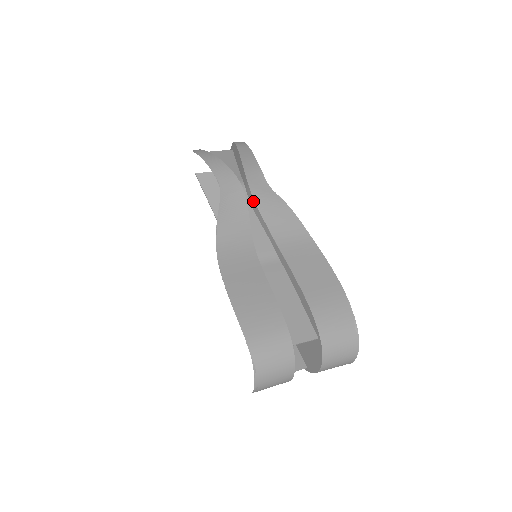
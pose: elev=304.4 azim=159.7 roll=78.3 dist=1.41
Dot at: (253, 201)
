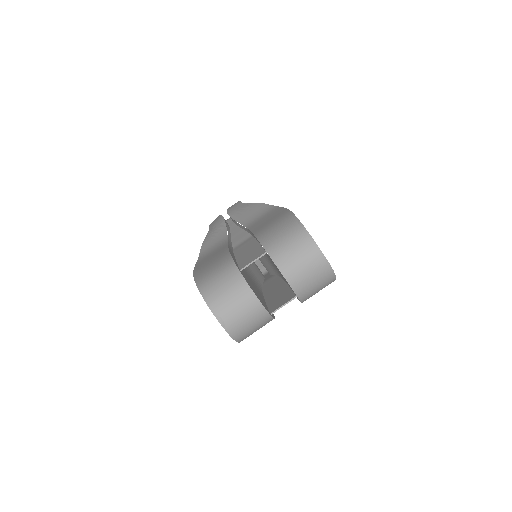
Dot at: (231, 218)
